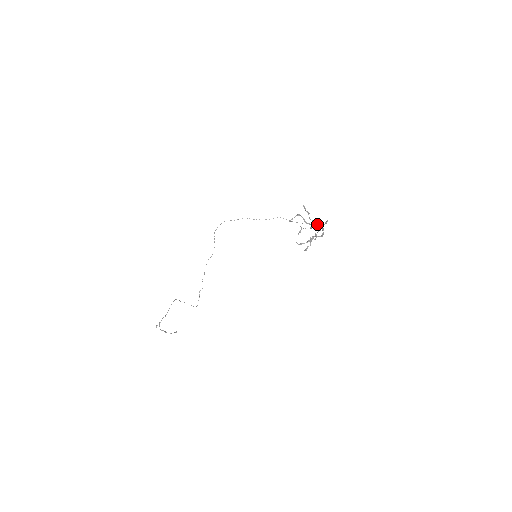
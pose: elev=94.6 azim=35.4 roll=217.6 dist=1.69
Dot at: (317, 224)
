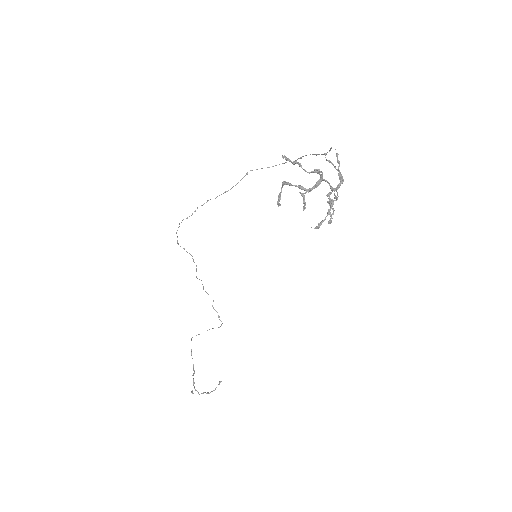
Dot at: occluded
